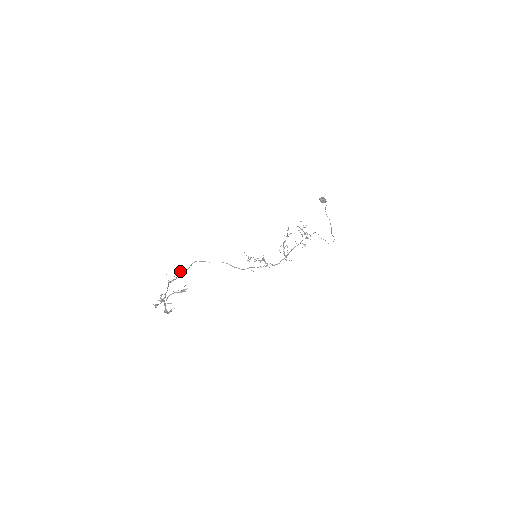
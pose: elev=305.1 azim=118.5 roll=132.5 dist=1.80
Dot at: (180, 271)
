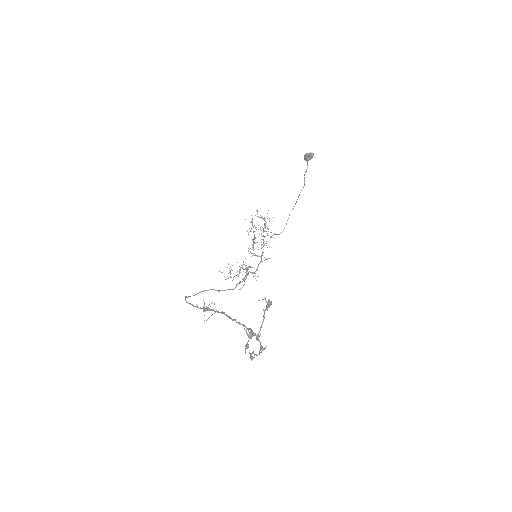
Dot at: (197, 307)
